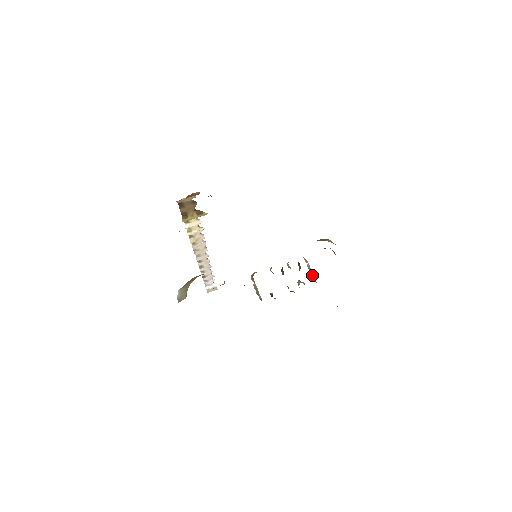
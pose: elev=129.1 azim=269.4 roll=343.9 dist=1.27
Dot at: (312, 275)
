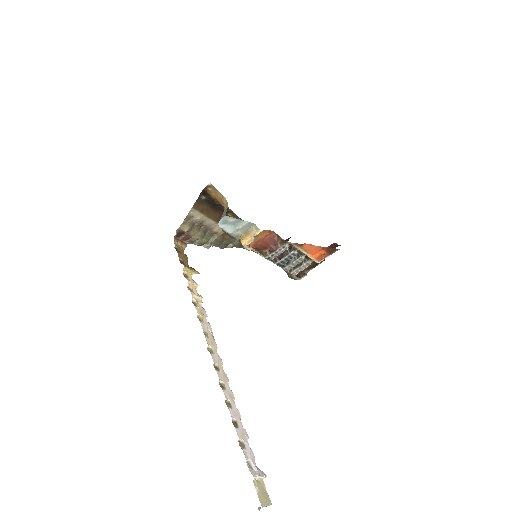
Dot at: occluded
